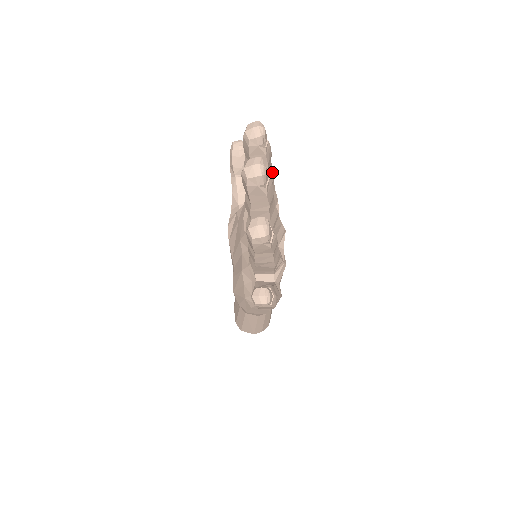
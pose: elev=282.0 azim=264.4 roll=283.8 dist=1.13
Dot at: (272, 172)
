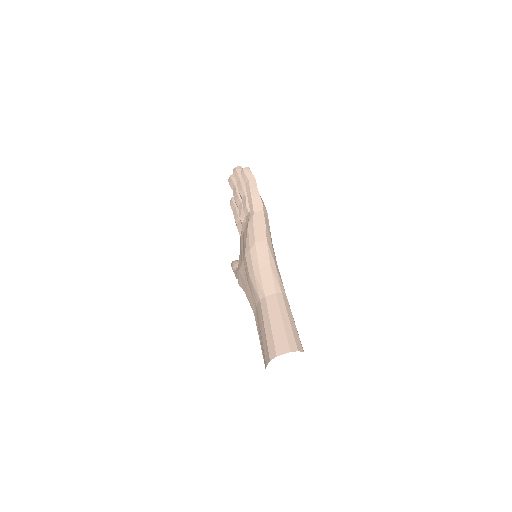
Dot at: occluded
